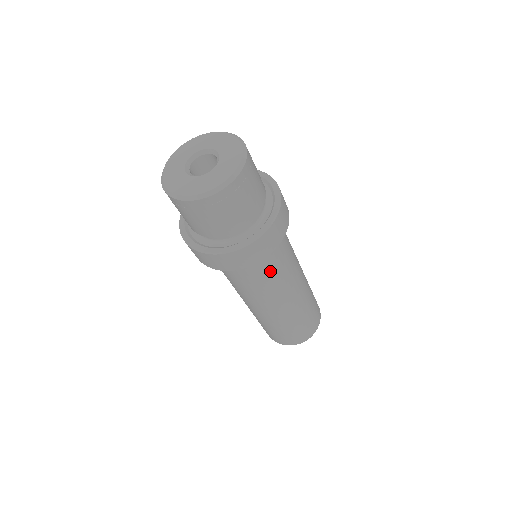
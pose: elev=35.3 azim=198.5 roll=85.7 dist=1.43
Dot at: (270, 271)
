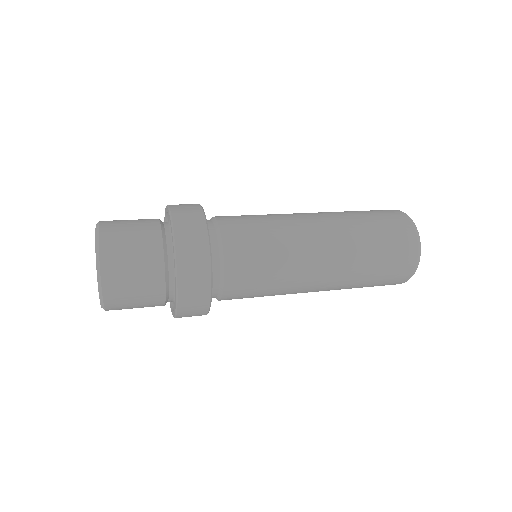
Dot at: occluded
